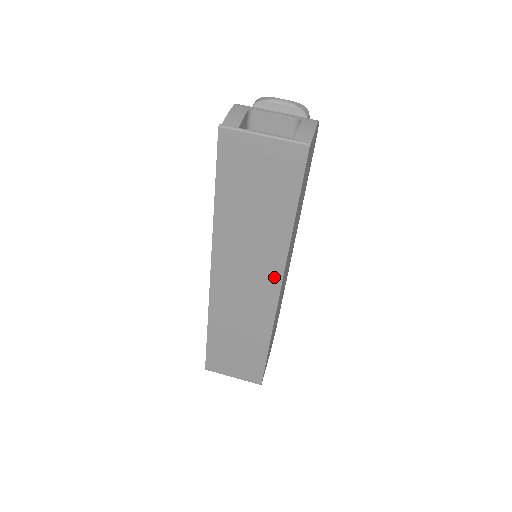
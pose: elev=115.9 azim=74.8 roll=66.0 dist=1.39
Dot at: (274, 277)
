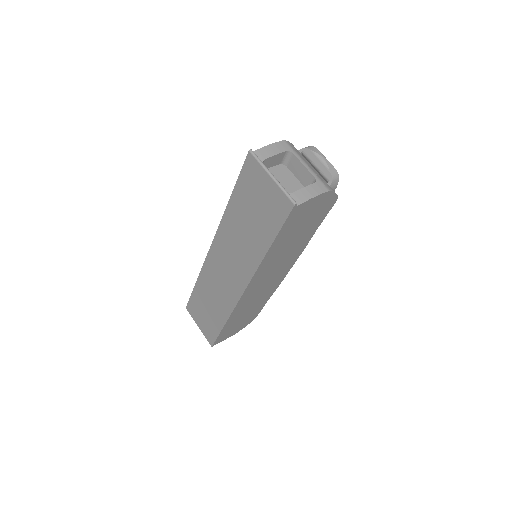
Dot at: (244, 278)
